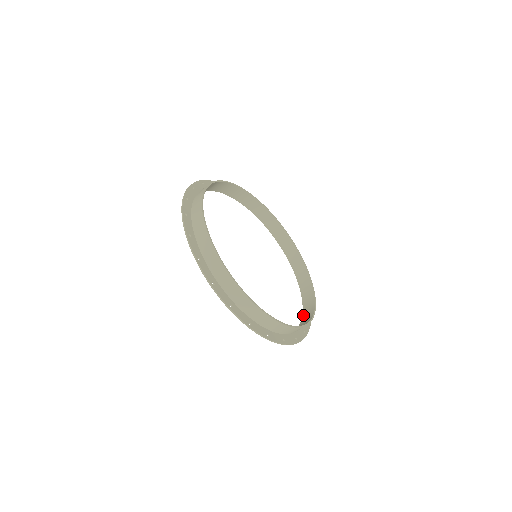
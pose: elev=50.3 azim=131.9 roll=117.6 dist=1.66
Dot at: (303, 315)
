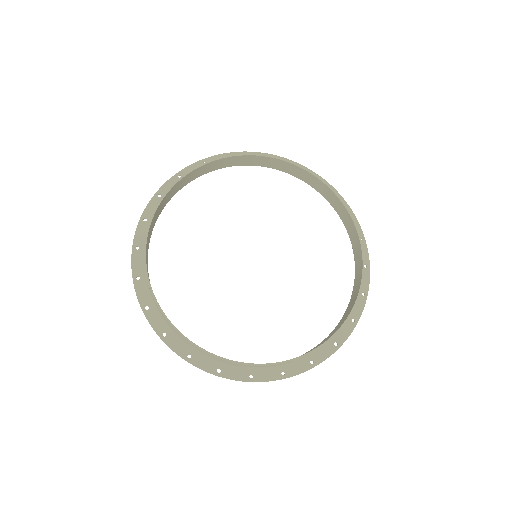
Dot at: (344, 313)
